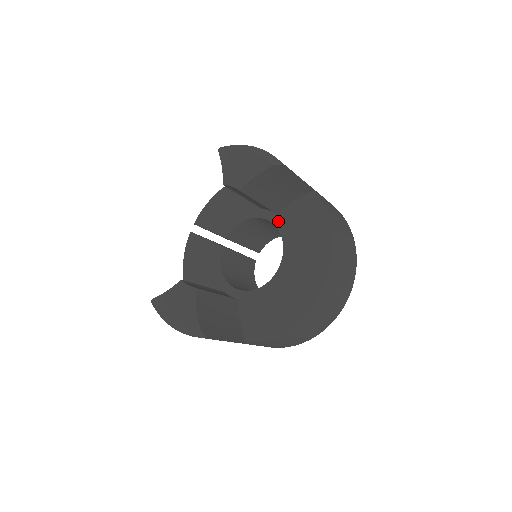
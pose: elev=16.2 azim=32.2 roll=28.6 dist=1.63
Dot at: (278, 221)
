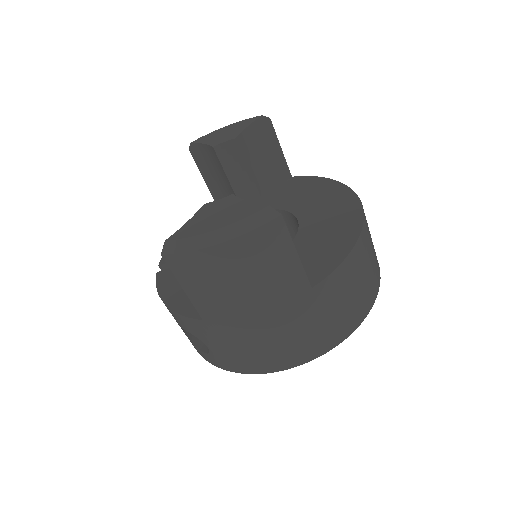
Dot at: occluded
